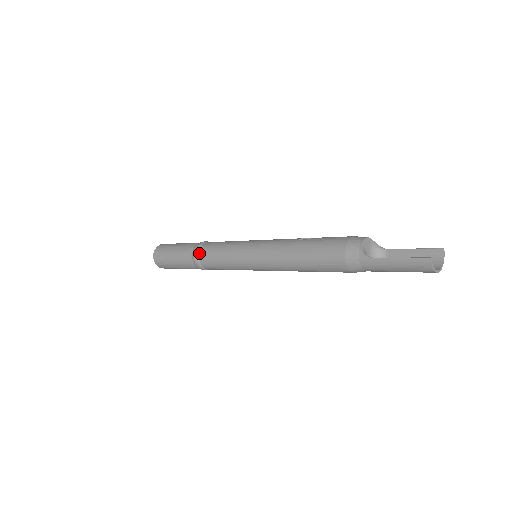
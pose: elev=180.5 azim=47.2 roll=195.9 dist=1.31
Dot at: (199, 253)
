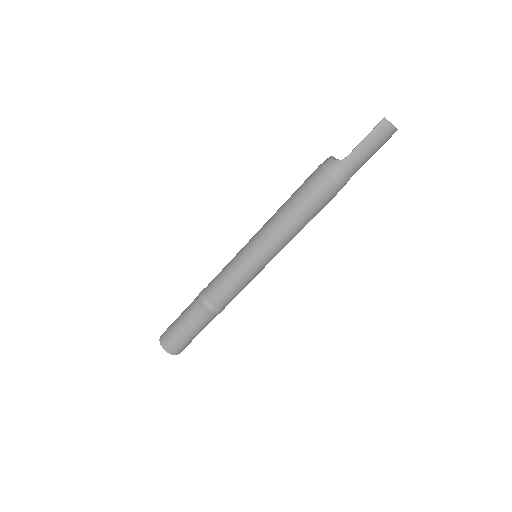
Dot at: (205, 297)
